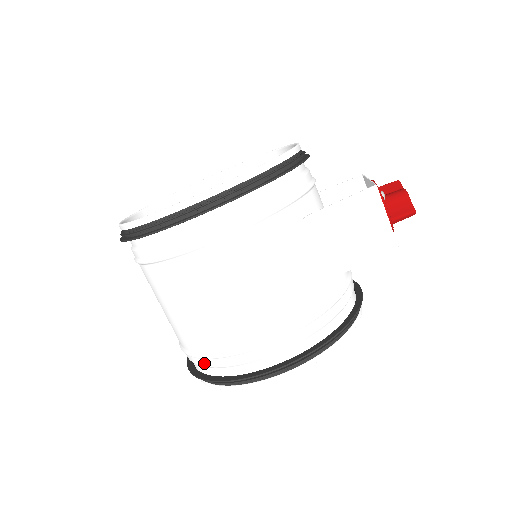
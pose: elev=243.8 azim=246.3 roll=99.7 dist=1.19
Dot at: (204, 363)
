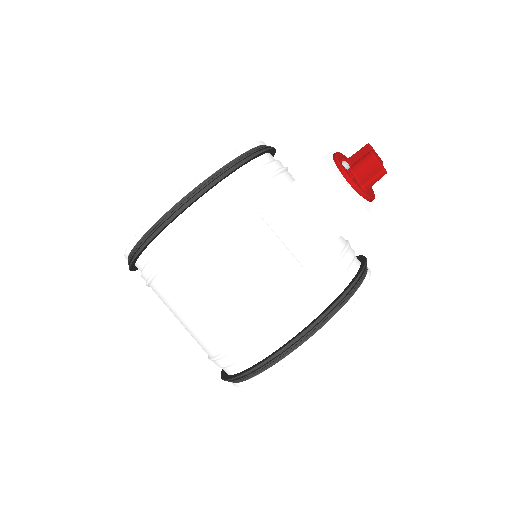
Dot at: (218, 364)
